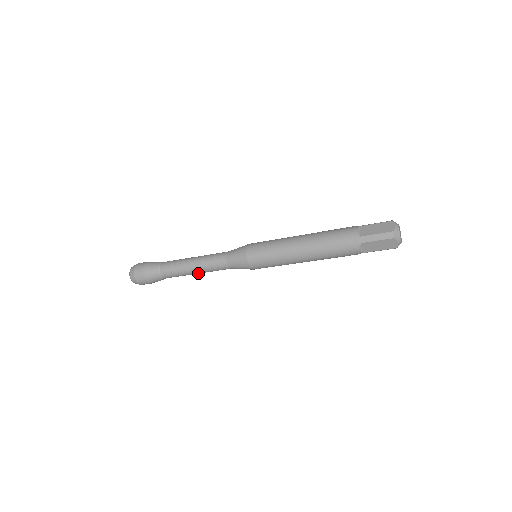
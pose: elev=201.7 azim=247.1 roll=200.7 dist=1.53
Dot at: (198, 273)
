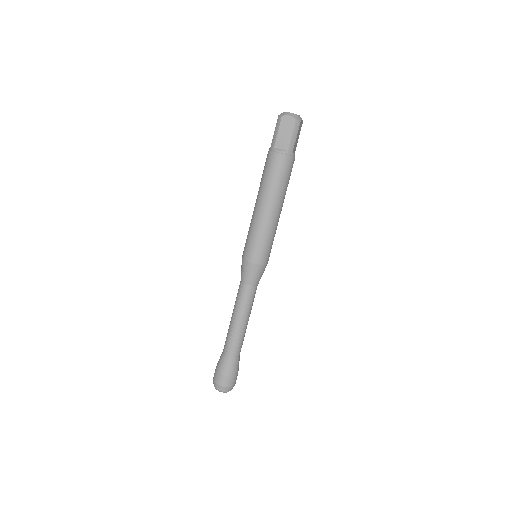
Dot at: (243, 321)
